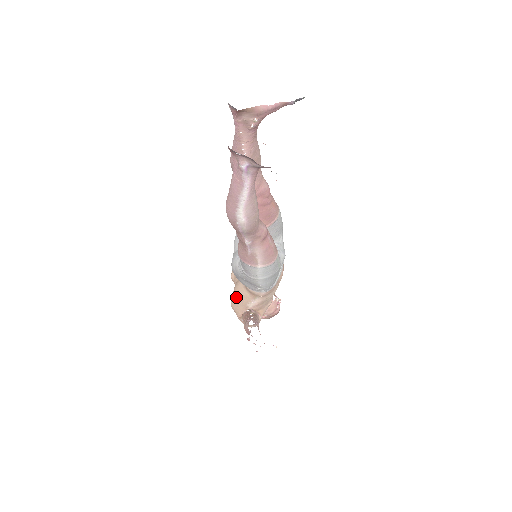
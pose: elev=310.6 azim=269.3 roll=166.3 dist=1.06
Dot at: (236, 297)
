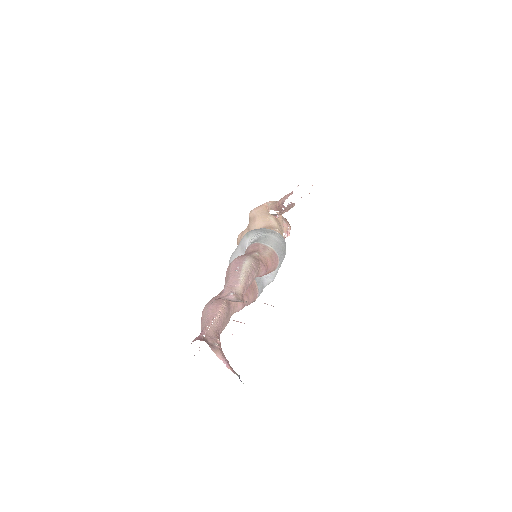
Dot at: occluded
